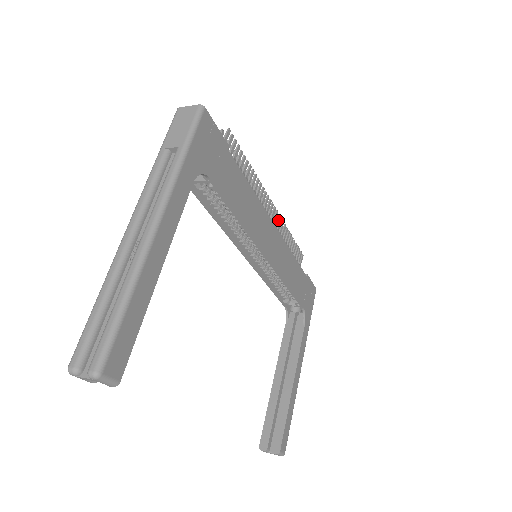
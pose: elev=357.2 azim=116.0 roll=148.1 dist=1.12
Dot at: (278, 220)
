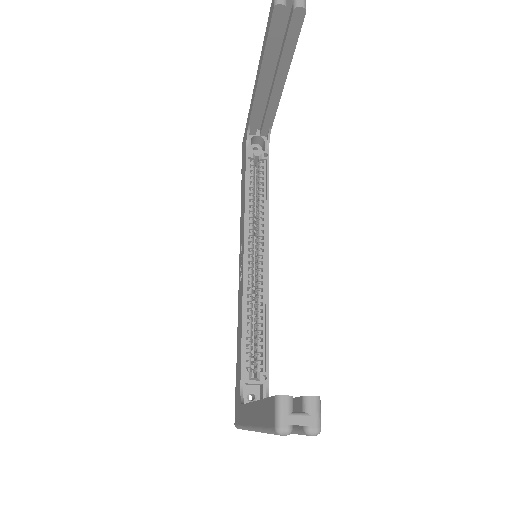
Dot at: occluded
